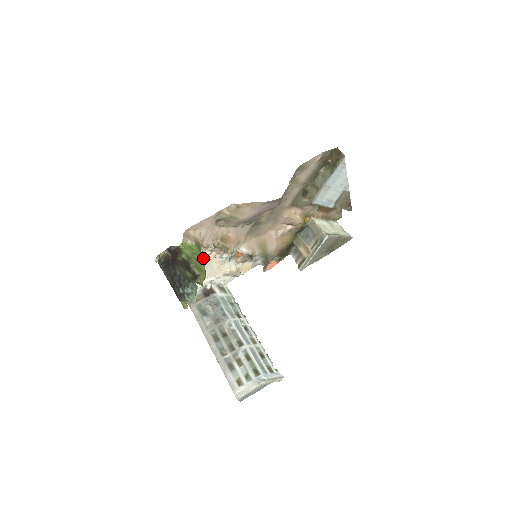
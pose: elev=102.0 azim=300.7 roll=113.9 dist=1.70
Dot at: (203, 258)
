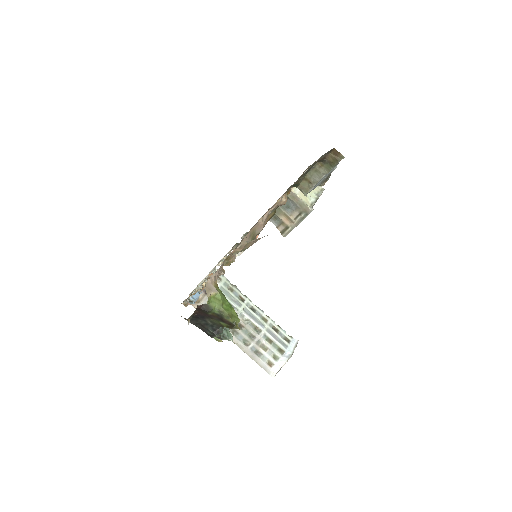
Dot at: occluded
